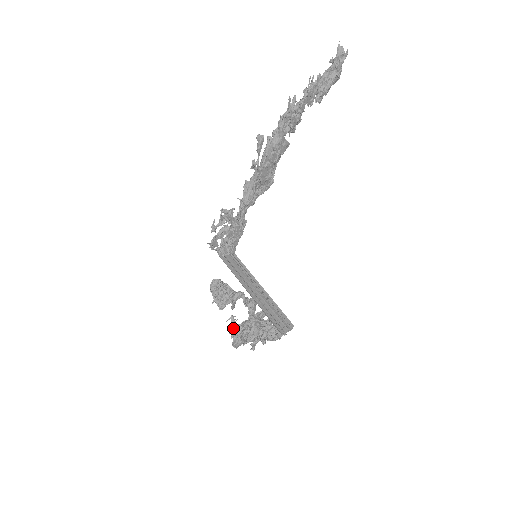
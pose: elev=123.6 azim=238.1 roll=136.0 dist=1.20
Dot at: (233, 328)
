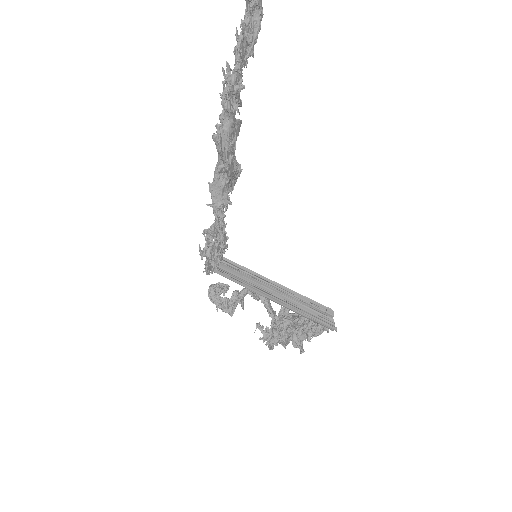
Dot at: (264, 335)
